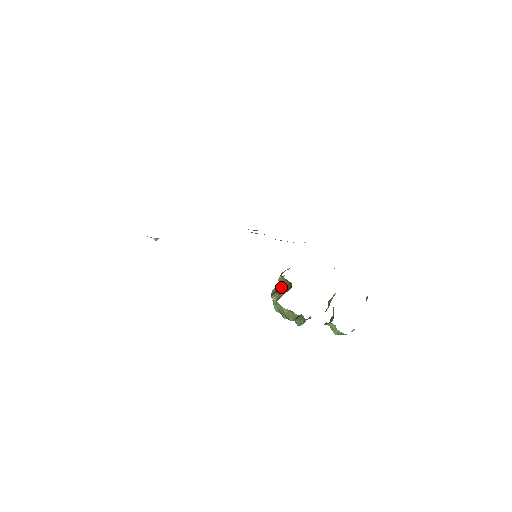
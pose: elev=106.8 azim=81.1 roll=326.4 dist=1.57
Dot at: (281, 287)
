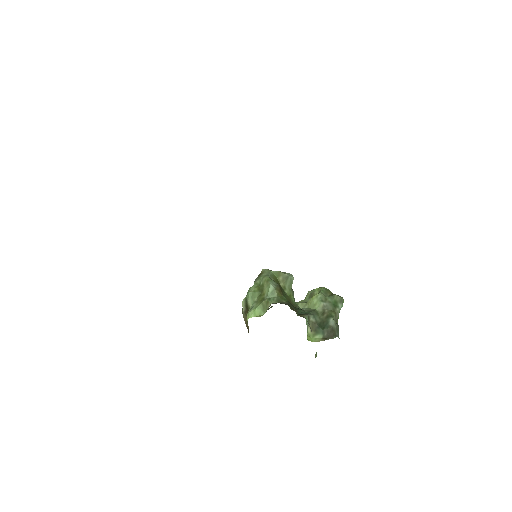
Dot at: (246, 317)
